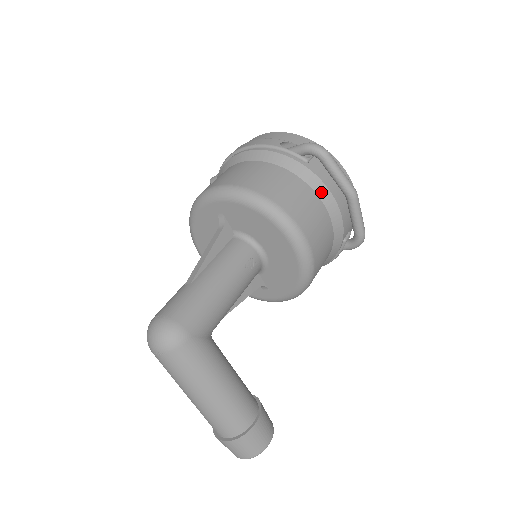
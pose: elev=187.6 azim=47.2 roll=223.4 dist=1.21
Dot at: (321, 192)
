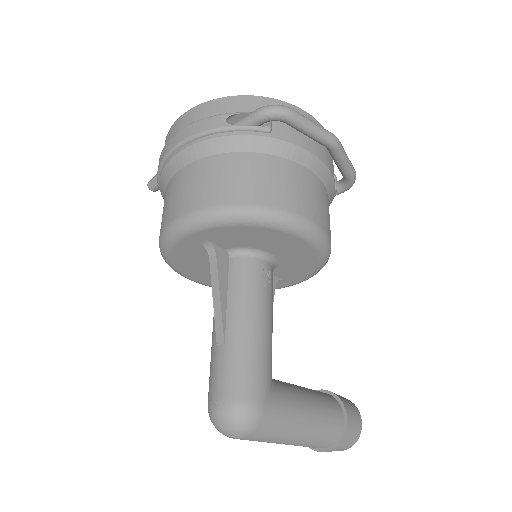
Dot at: (301, 158)
